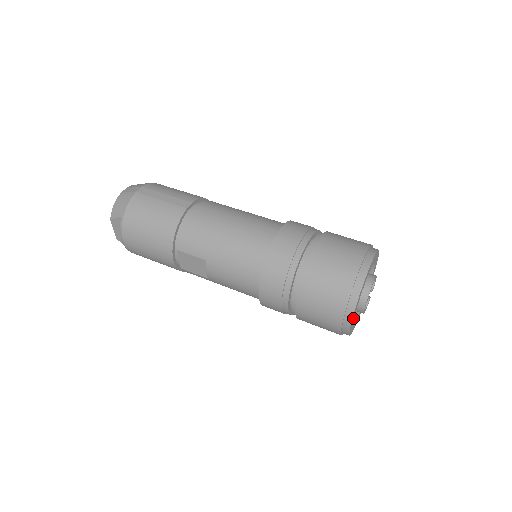
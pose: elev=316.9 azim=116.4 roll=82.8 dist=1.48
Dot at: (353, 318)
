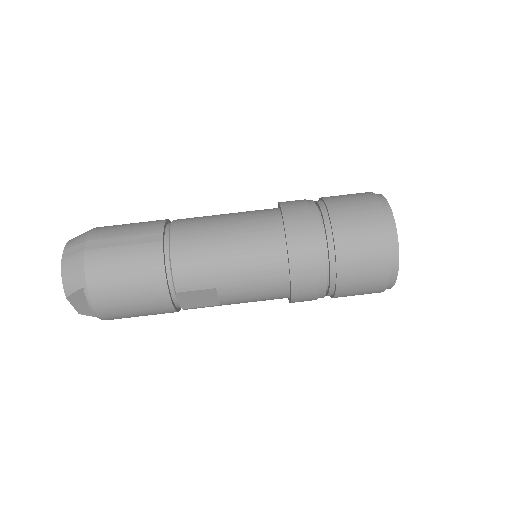
Dot at: occluded
